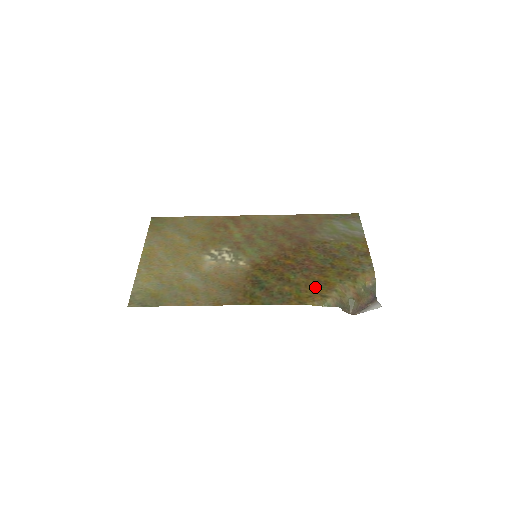
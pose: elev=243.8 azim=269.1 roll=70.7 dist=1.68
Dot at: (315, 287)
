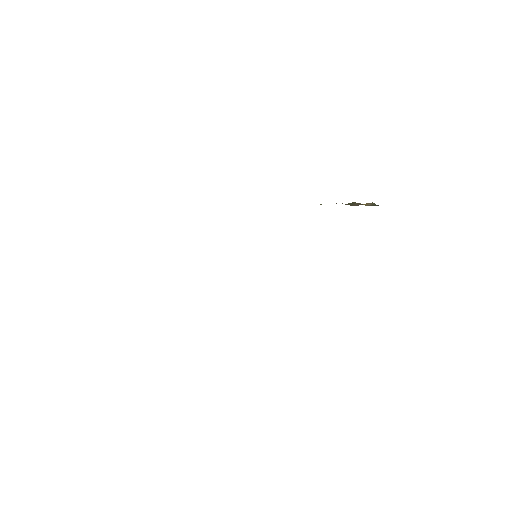
Dot at: occluded
